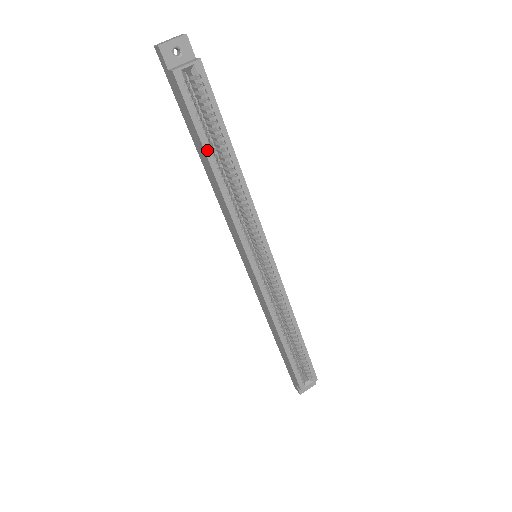
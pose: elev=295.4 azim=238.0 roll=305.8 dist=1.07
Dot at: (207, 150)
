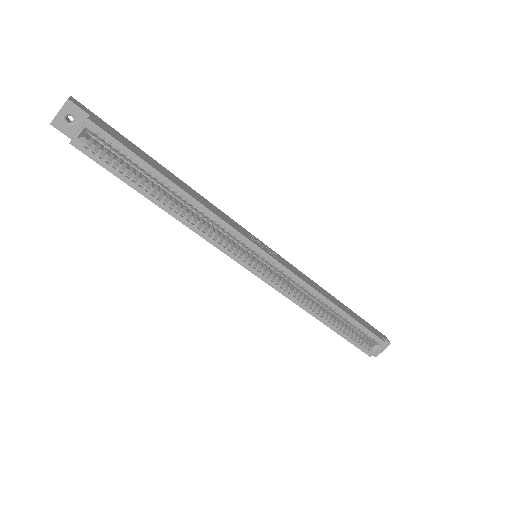
Dot at: (144, 193)
